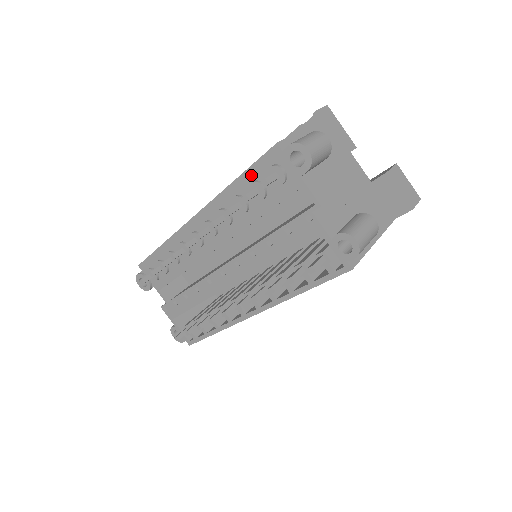
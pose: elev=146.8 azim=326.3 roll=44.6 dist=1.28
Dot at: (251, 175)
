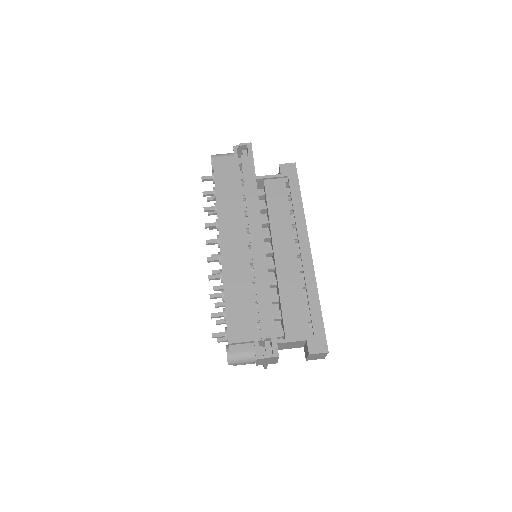
Dot at: (226, 313)
